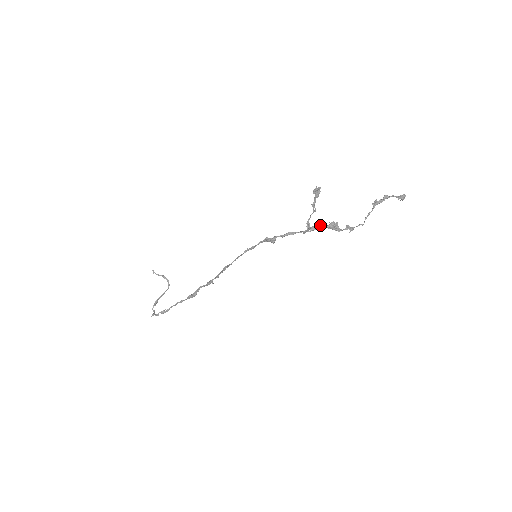
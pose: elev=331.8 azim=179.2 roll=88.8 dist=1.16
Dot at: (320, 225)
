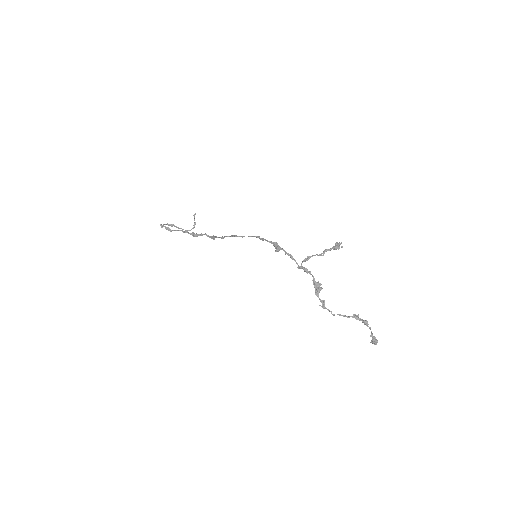
Dot at: occluded
